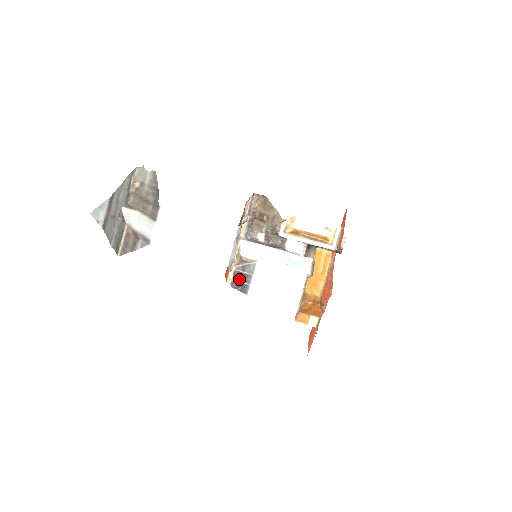
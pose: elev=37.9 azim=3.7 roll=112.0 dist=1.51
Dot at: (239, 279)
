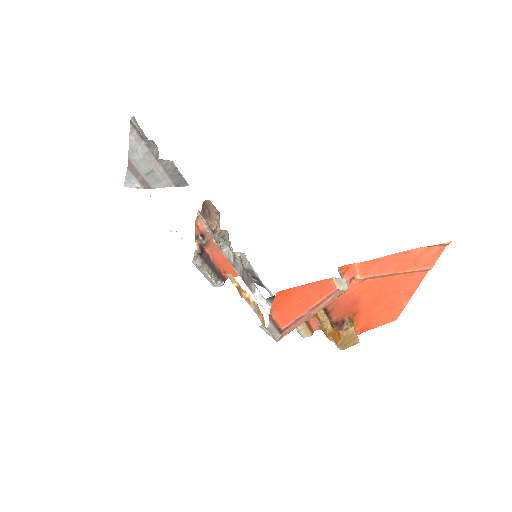
Dot at: occluded
